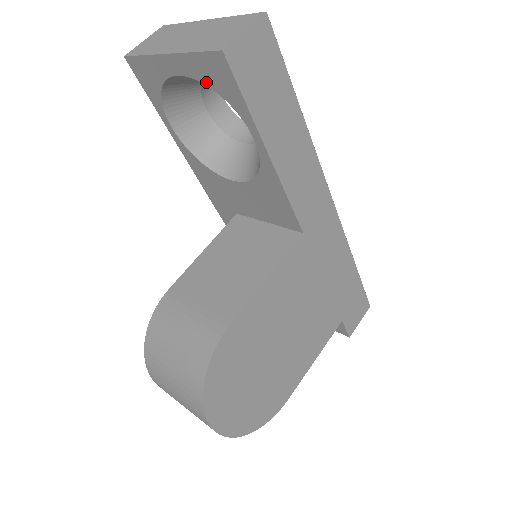
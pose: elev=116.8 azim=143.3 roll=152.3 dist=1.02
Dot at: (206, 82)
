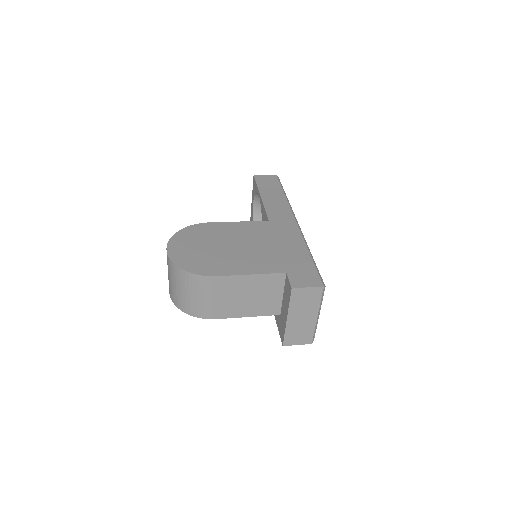
Dot at: (254, 195)
